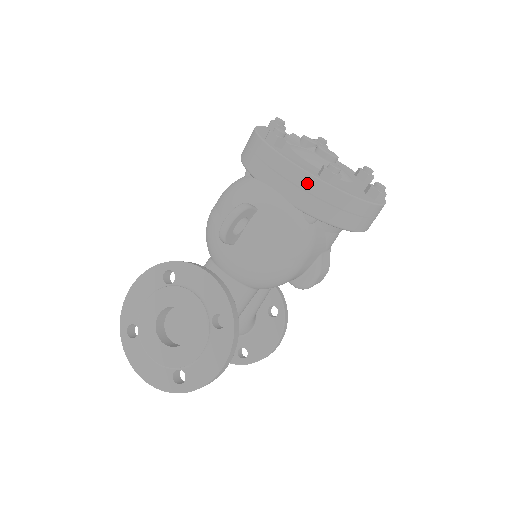
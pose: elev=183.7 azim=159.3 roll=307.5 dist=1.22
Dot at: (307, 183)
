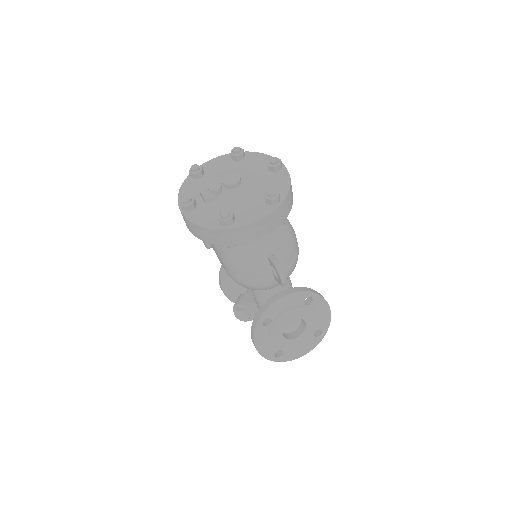
Dot at: (274, 216)
